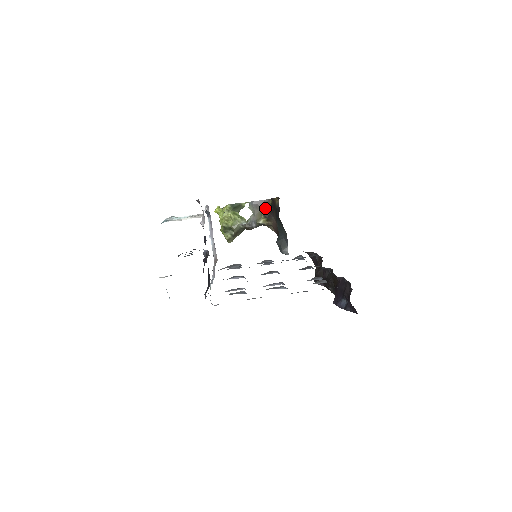
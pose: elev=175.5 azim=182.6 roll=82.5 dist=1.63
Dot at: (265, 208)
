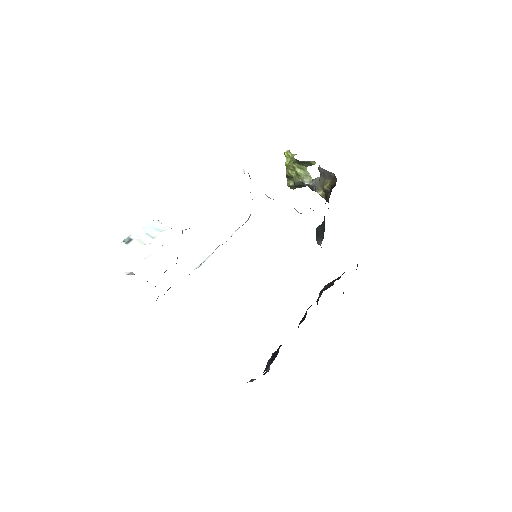
Dot at: (330, 181)
